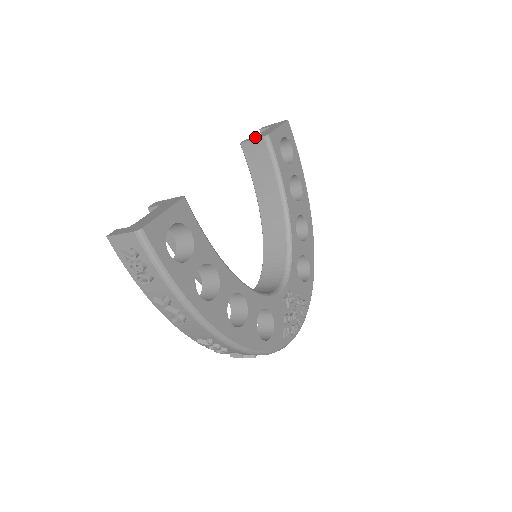
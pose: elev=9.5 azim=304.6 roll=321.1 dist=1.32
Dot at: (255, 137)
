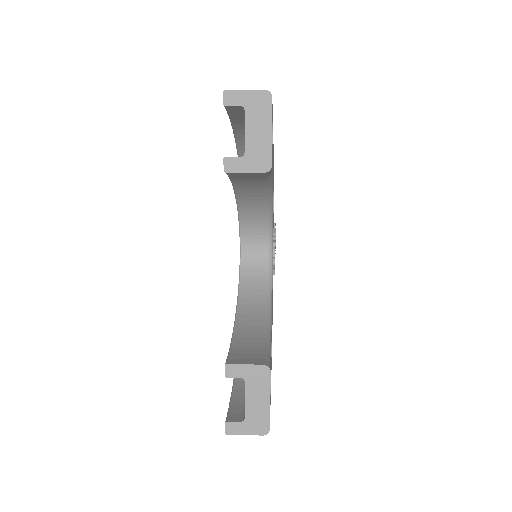
Dot at: (246, 163)
